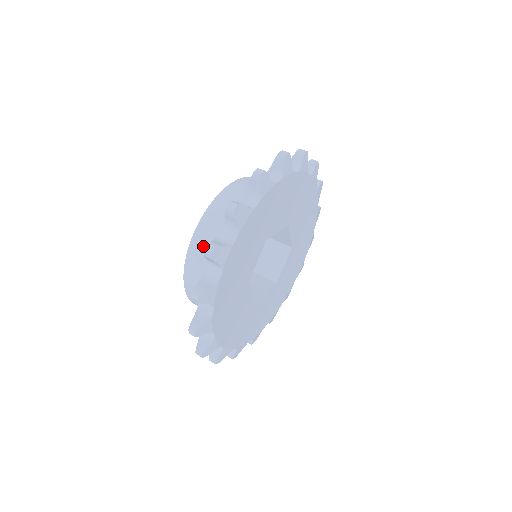
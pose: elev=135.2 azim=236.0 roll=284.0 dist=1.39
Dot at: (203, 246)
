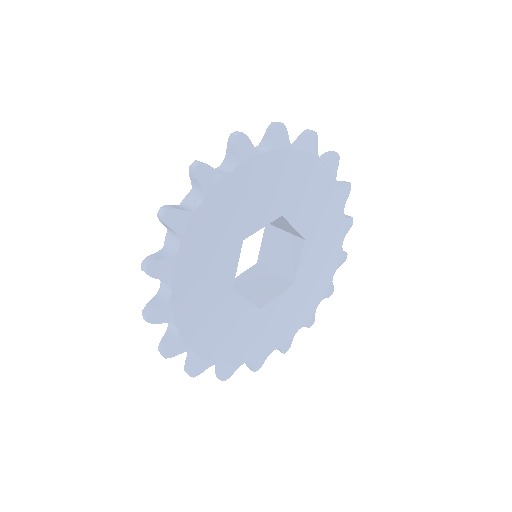
Dot at: occluded
